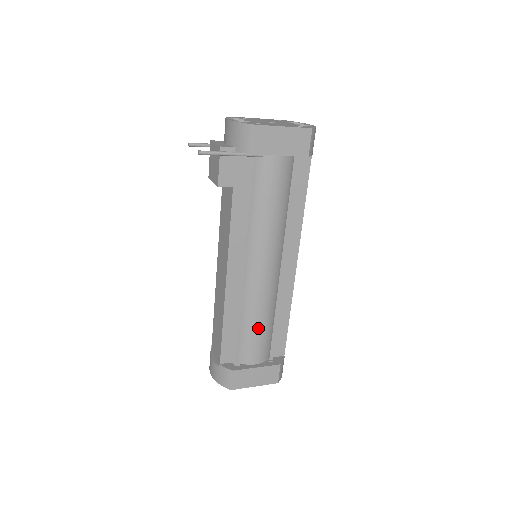
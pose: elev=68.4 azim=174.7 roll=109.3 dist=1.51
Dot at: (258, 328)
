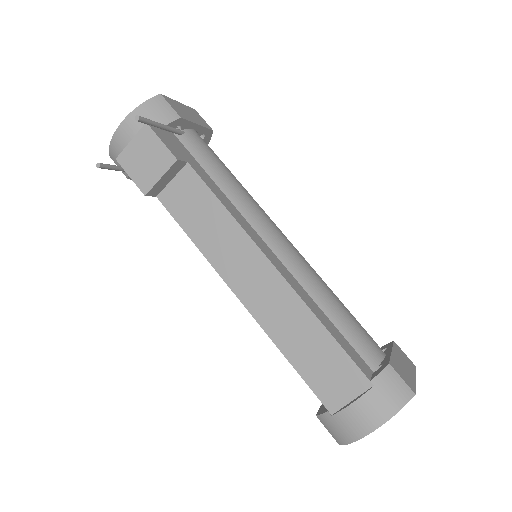
Dot at: (342, 307)
